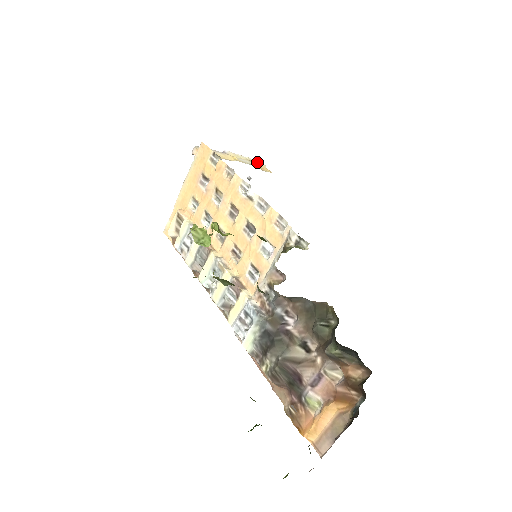
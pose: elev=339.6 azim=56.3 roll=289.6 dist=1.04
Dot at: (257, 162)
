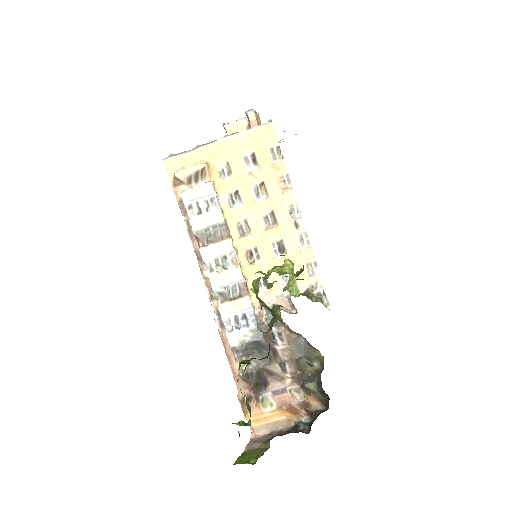
Dot at: occluded
